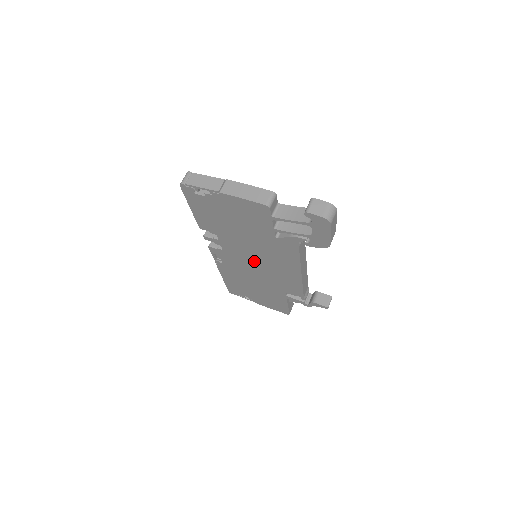
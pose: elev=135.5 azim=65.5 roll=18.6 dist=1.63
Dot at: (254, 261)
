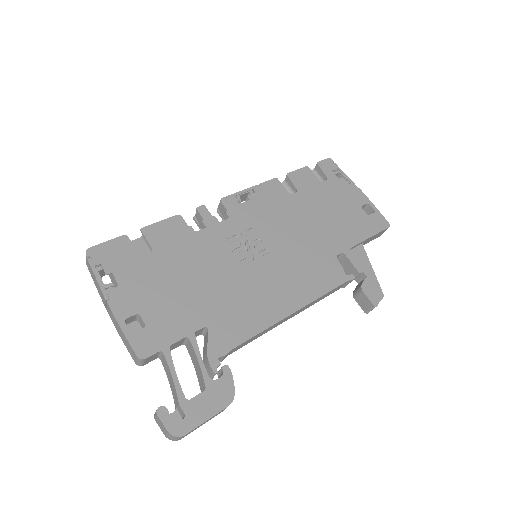
Dot at: occluded
